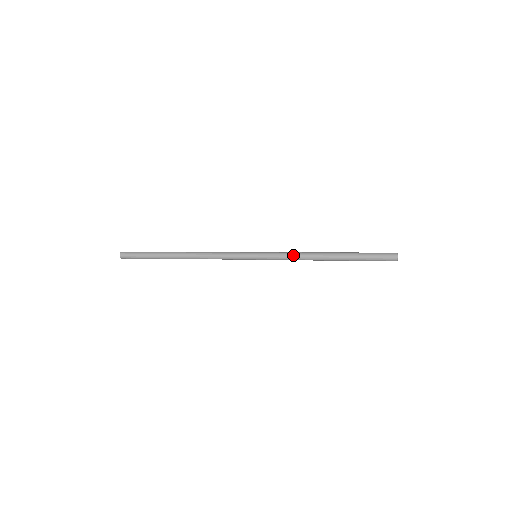
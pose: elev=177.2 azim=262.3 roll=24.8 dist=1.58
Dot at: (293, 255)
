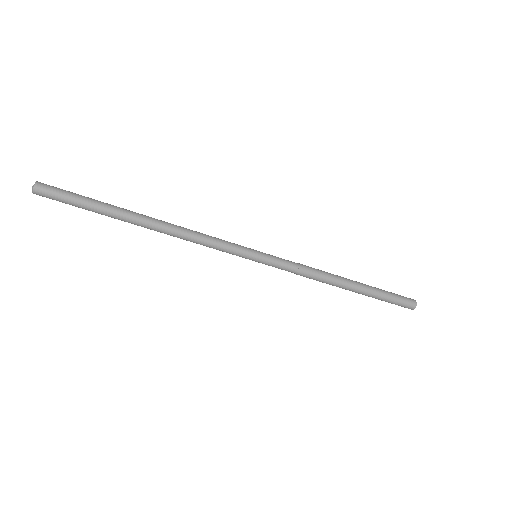
Dot at: (306, 268)
